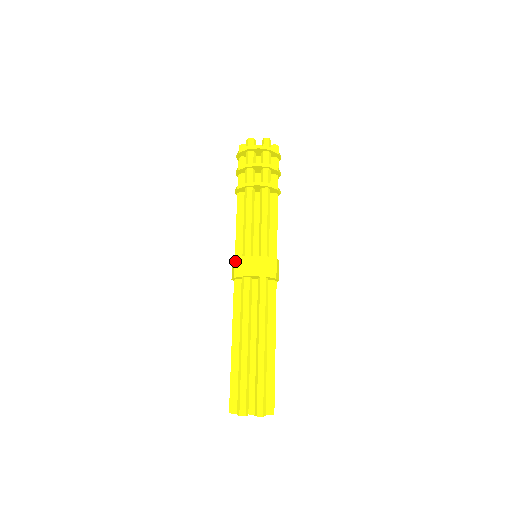
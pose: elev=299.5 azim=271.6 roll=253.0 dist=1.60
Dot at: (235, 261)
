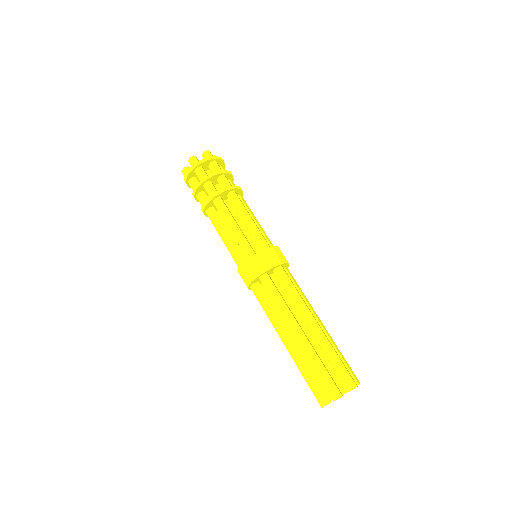
Dot at: (244, 267)
